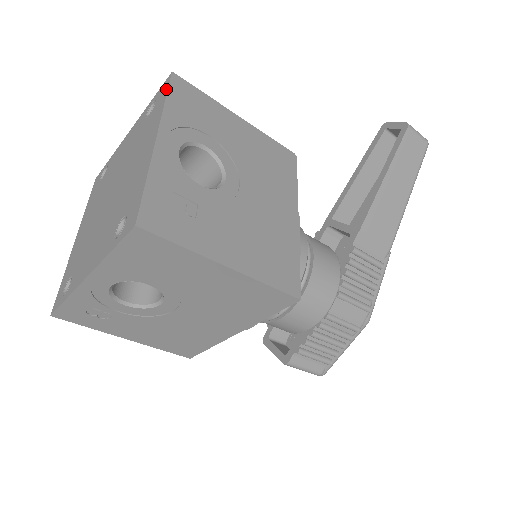
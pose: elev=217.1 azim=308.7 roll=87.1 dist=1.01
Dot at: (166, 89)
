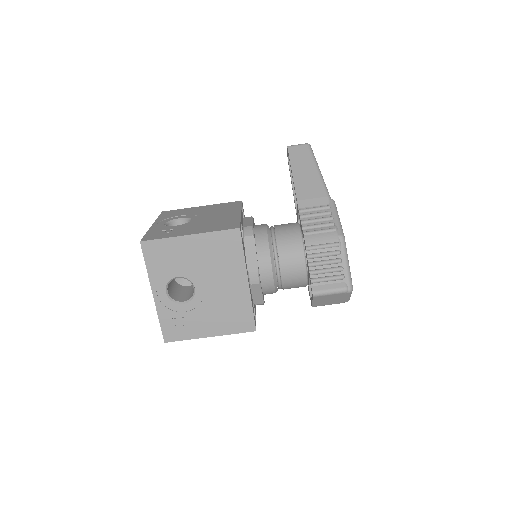
Dot at: occluded
